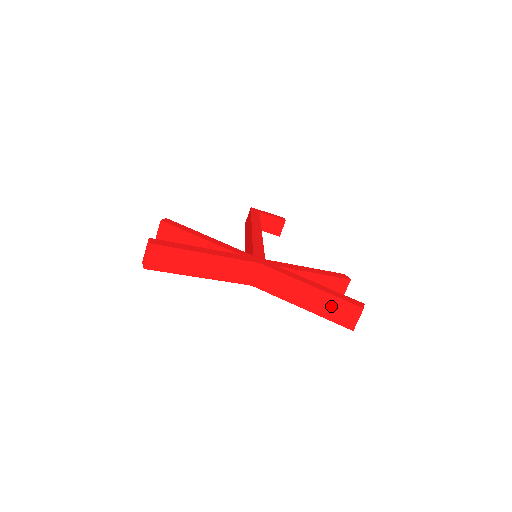
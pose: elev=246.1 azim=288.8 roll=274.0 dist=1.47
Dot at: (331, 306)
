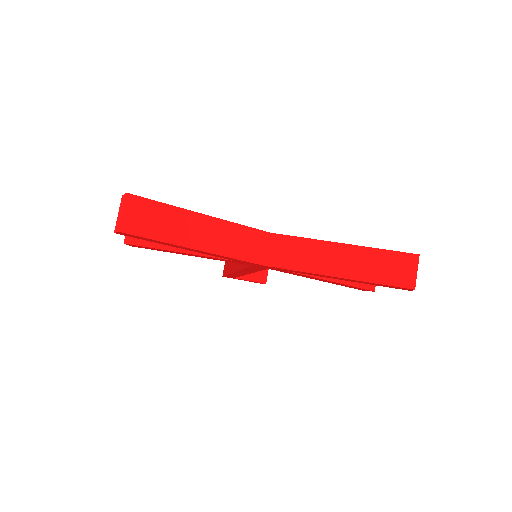
Dot at: (376, 263)
